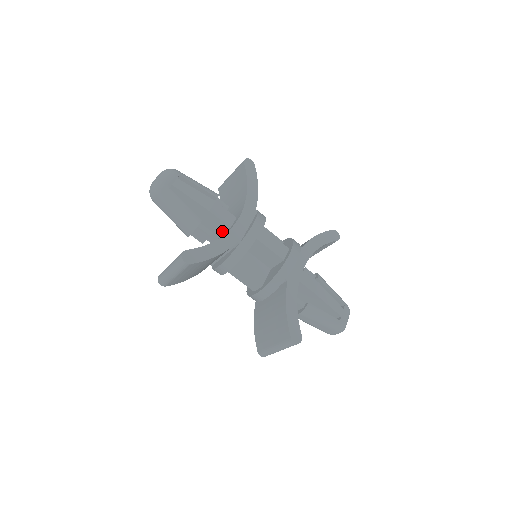
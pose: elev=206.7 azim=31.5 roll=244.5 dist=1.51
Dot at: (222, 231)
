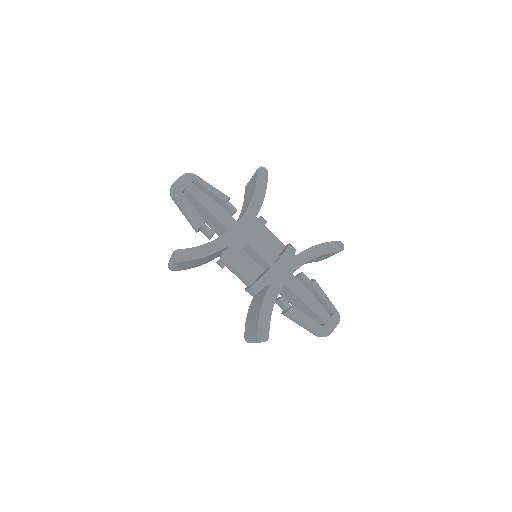
Dot at: (225, 232)
